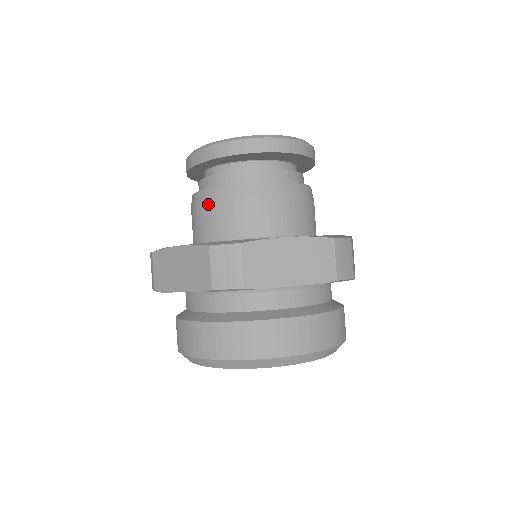
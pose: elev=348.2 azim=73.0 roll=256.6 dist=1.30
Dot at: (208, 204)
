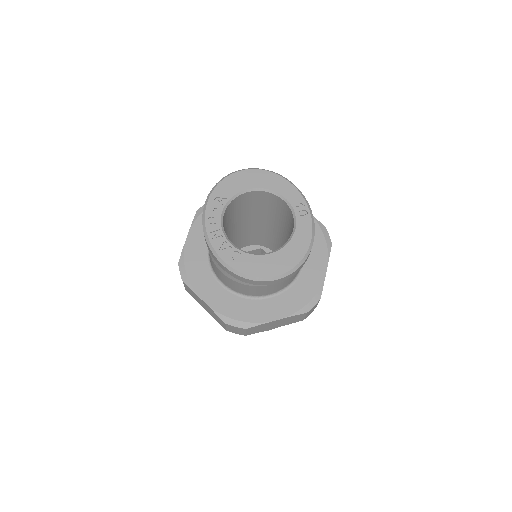
Dot at: (223, 275)
